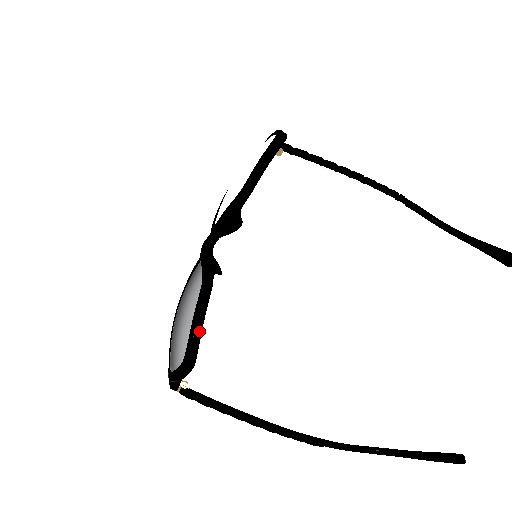
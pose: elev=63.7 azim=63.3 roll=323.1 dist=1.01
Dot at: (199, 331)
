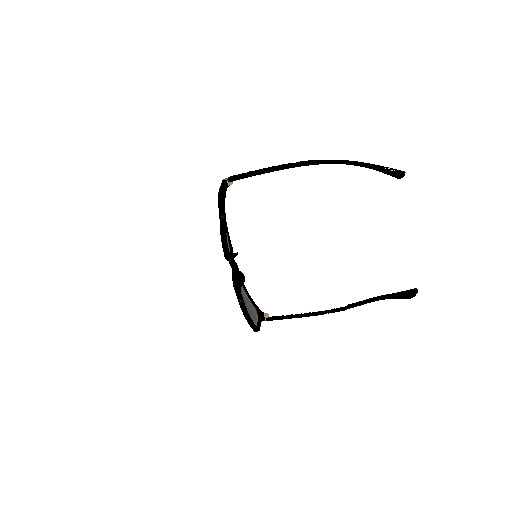
Dot at: (250, 320)
